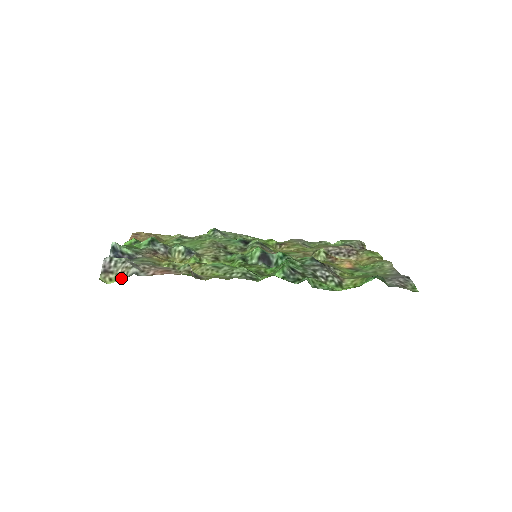
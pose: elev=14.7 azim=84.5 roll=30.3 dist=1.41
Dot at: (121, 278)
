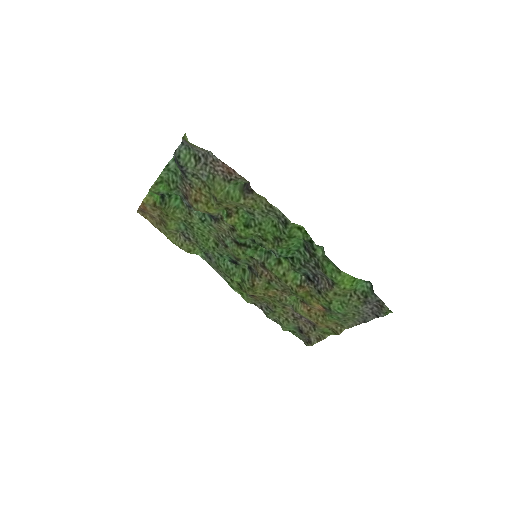
Dot at: occluded
